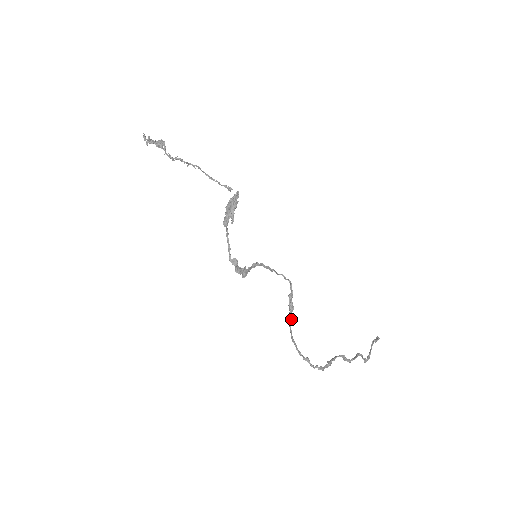
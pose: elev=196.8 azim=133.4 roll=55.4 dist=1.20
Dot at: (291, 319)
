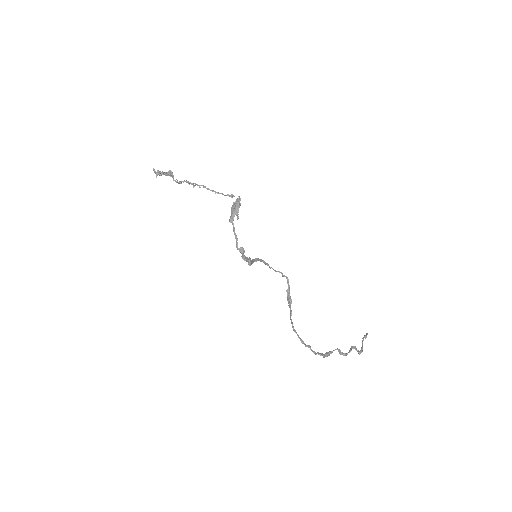
Dot at: (291, 310)
